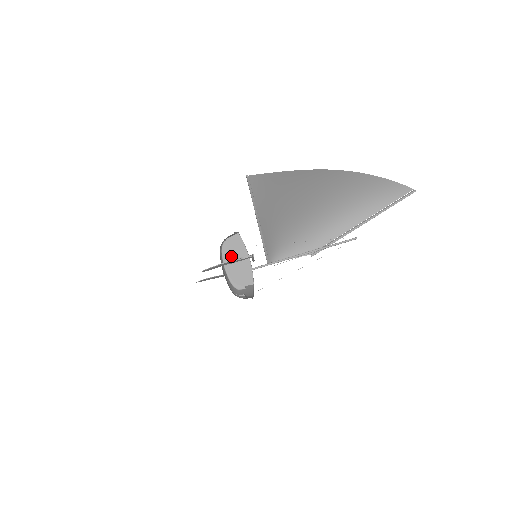
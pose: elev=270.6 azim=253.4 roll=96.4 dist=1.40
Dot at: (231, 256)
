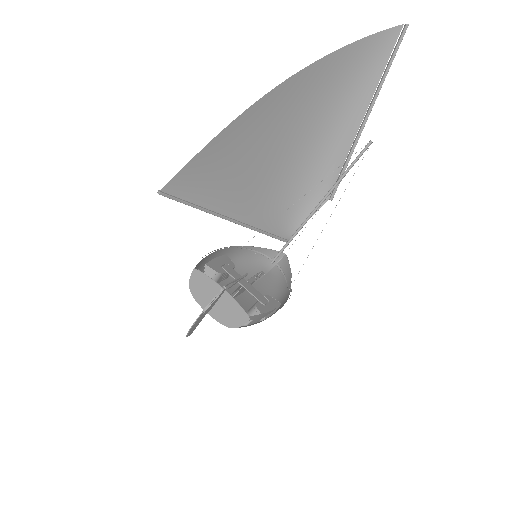
Dot at: (206, 299)
